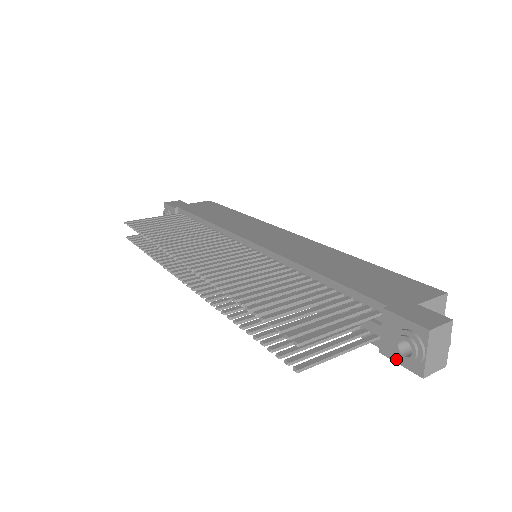
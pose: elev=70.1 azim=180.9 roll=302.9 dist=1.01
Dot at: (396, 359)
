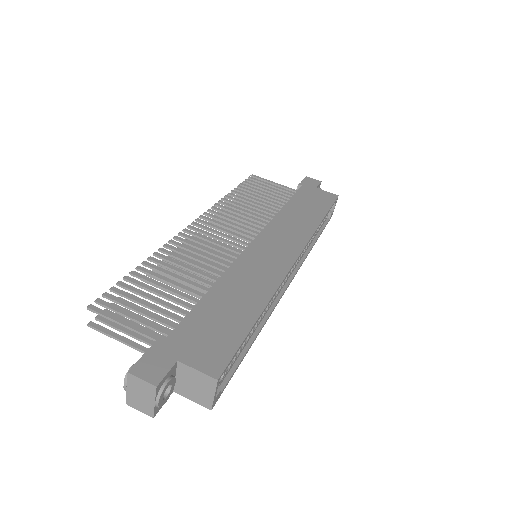
Dot at: occluded
